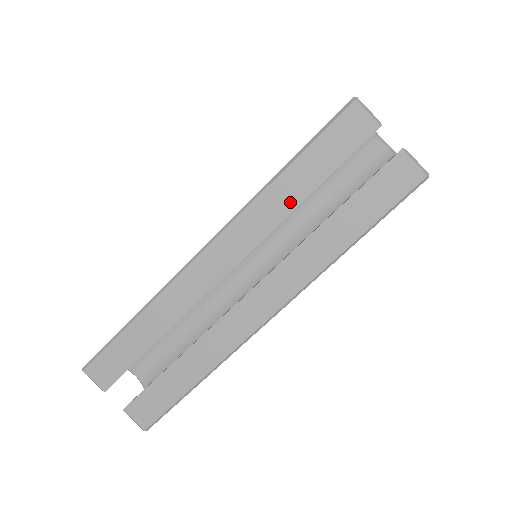
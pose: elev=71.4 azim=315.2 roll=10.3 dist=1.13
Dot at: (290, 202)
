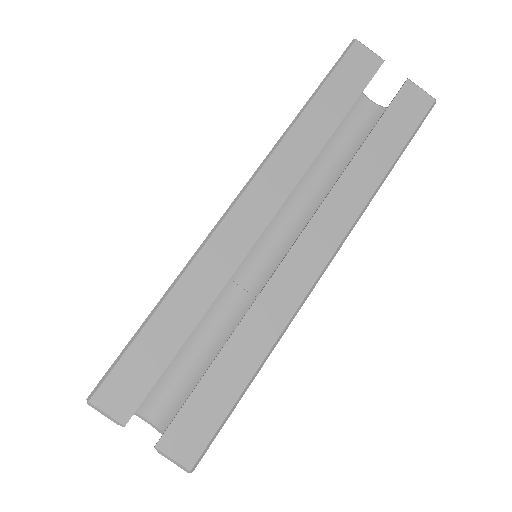
Dot at: (318, 138)
